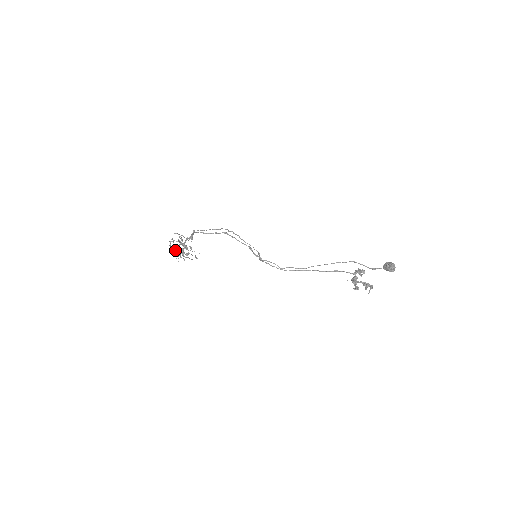
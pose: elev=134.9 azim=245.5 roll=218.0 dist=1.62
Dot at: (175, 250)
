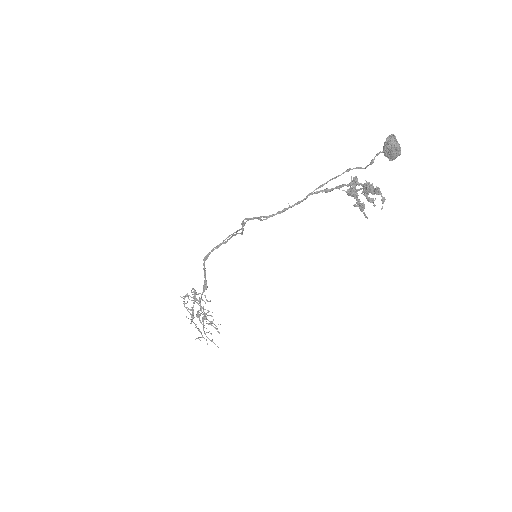
Dot at: (192, 316)
